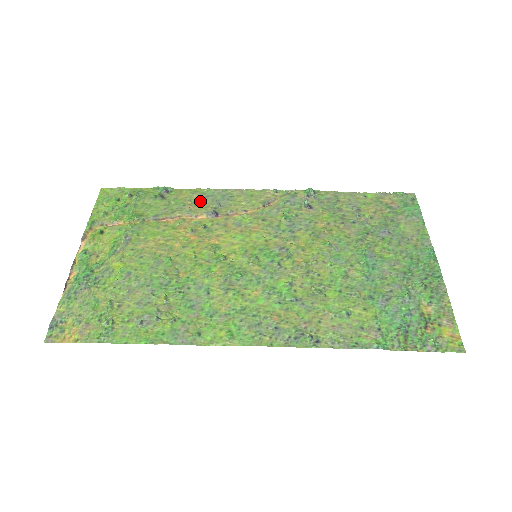
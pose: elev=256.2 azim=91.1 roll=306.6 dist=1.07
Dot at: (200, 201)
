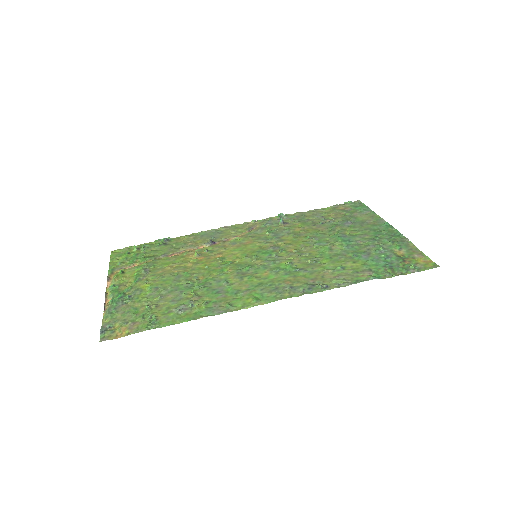
Dot at: (197, 239)
